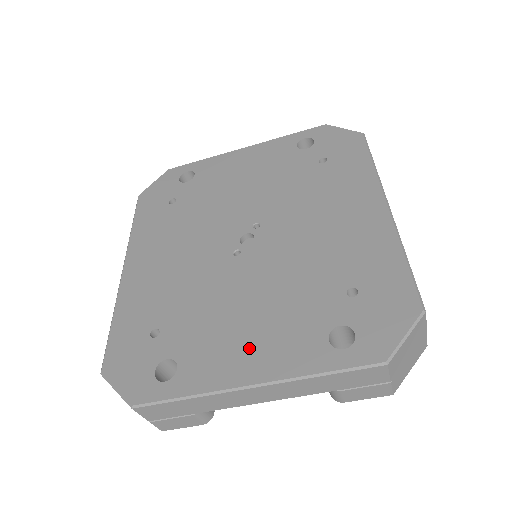
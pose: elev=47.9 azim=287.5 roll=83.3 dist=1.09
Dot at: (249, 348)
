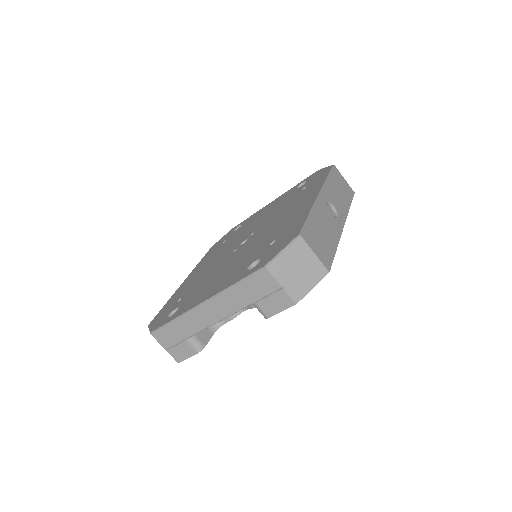
Dot at: (212, 288)
